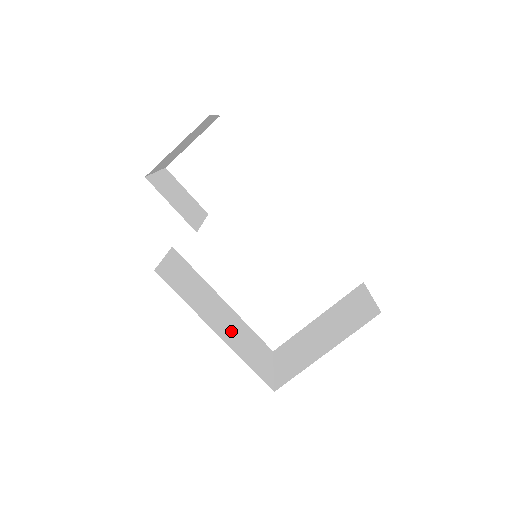
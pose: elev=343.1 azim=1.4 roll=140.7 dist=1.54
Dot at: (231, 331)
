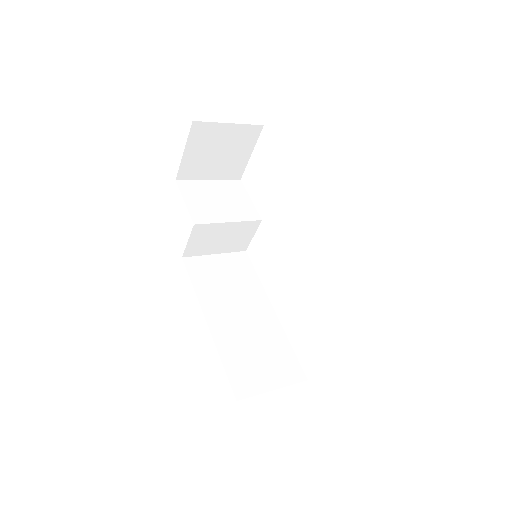
Dot at: (240, 331)
